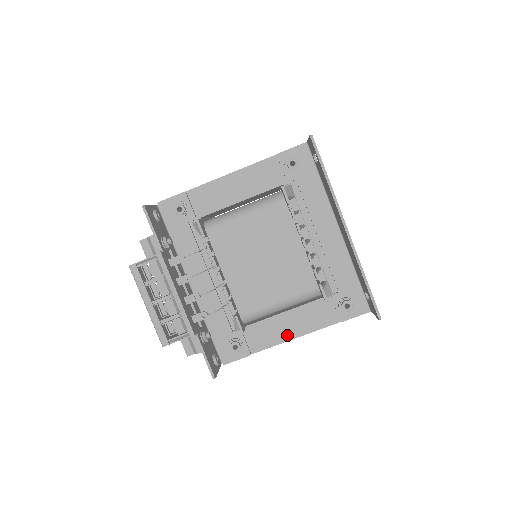
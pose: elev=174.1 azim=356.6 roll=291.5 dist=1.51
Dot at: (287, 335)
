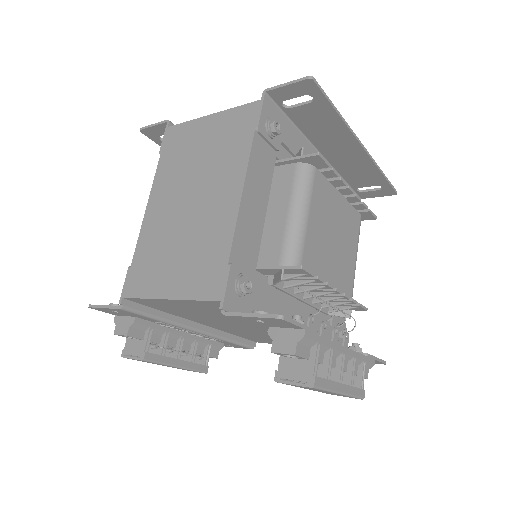
Dot at: occluded
